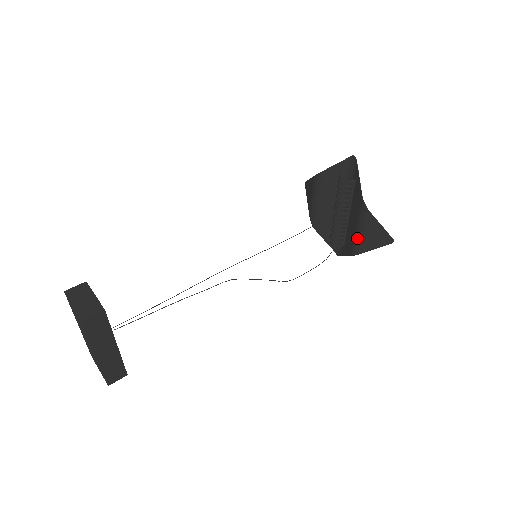
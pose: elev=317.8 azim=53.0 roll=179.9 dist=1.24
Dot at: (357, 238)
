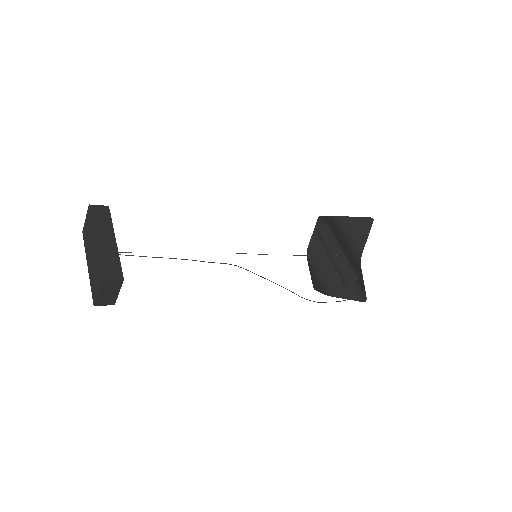
Dot at: (351, 245)
